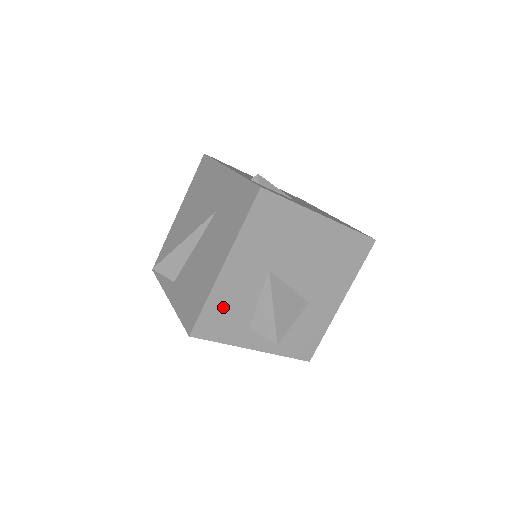
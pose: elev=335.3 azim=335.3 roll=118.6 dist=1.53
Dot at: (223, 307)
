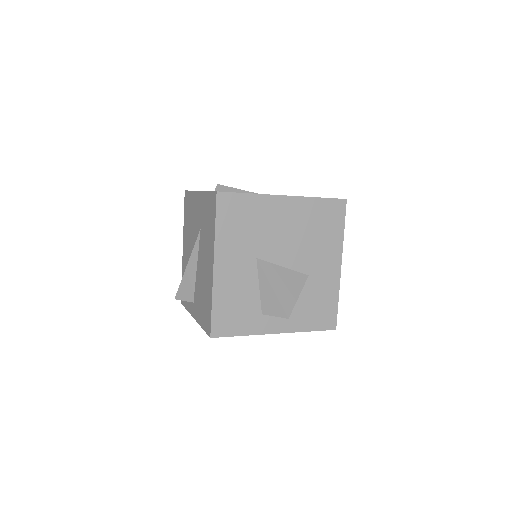
Dot at: (229, 303)
